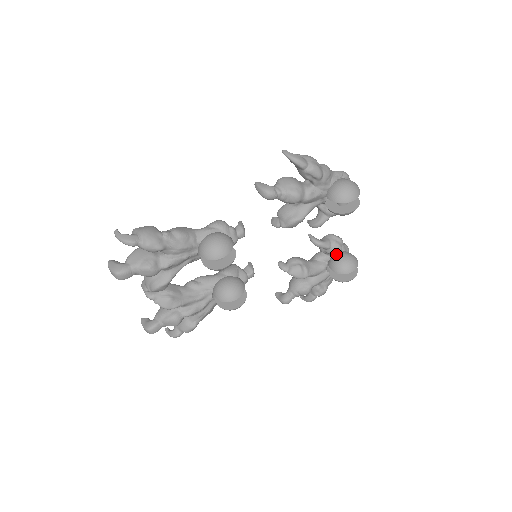
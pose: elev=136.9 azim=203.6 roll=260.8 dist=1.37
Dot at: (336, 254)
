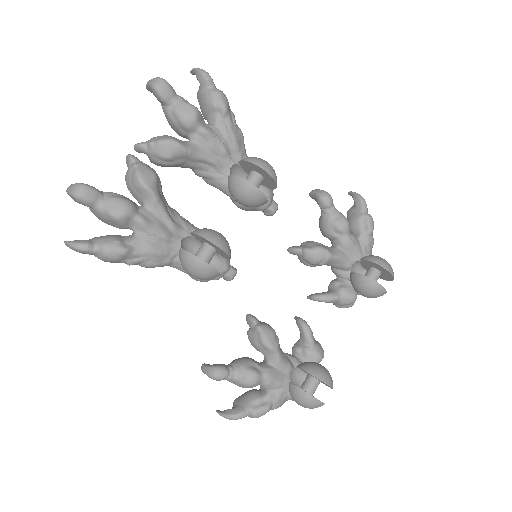
Dot at: occluded
